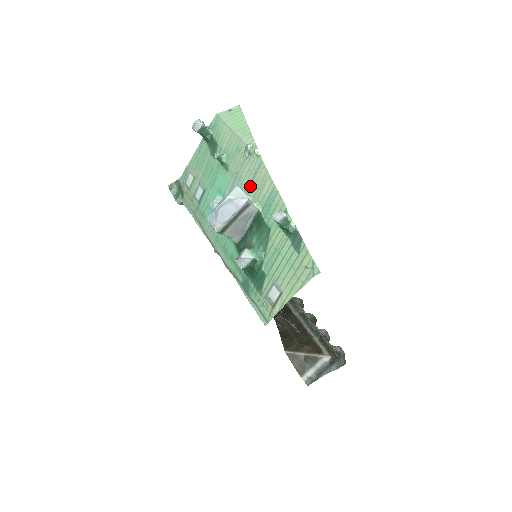
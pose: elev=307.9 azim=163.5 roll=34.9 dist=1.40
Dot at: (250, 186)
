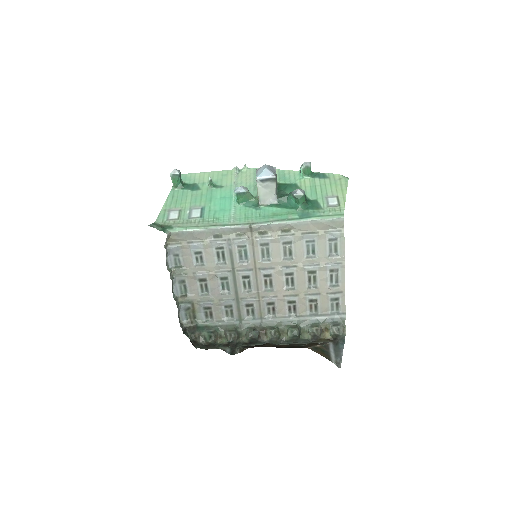
Dot at: occluded
